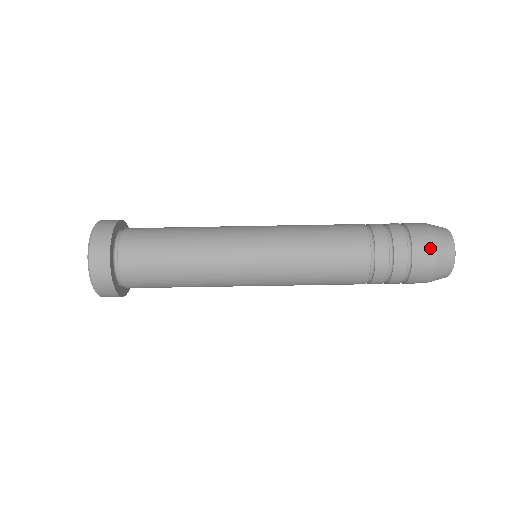
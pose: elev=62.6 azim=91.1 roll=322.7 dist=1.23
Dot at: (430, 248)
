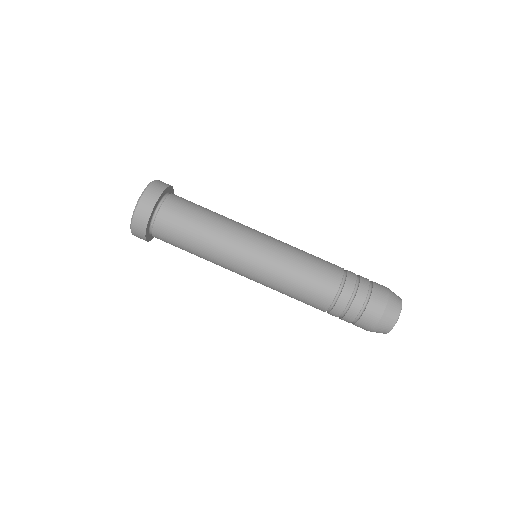
Dot at: (384, 287)
